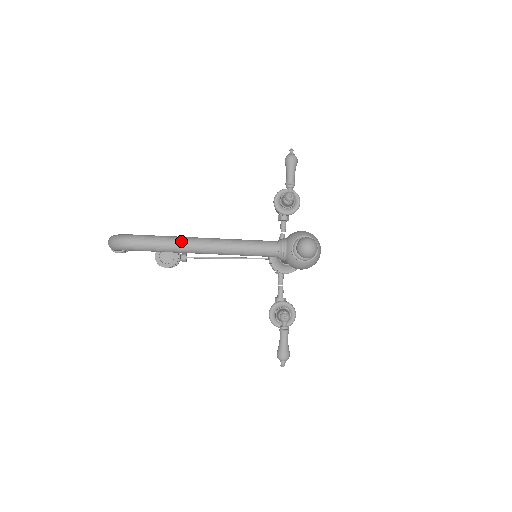
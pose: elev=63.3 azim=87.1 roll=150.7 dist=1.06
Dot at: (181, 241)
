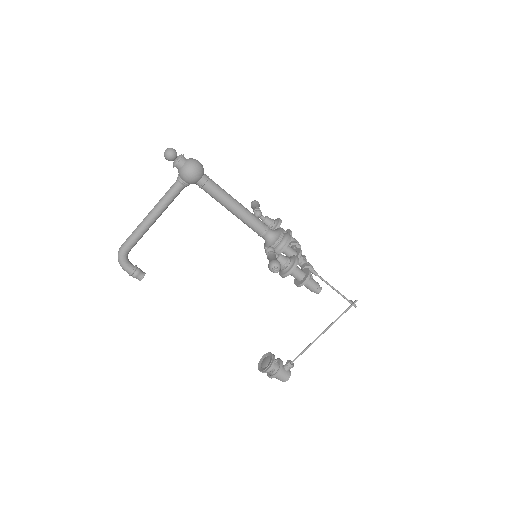
Dot at: (139, 224)
